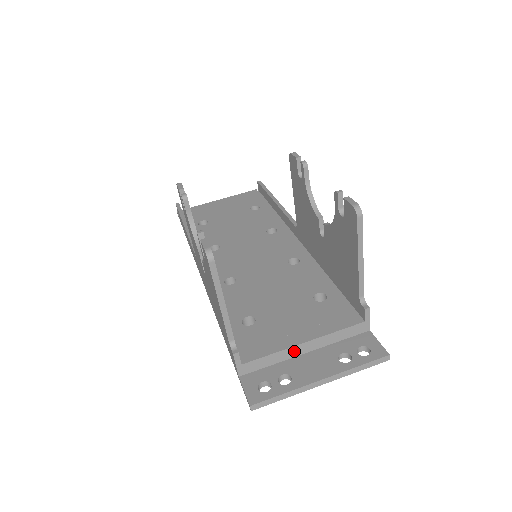
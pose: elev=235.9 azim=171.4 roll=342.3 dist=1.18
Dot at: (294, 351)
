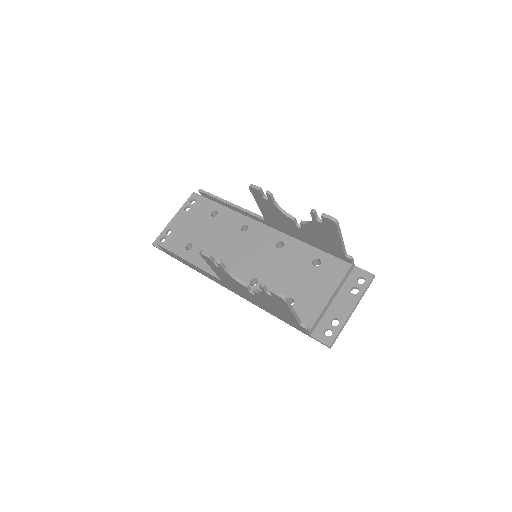
Dot at: (328, 304)
